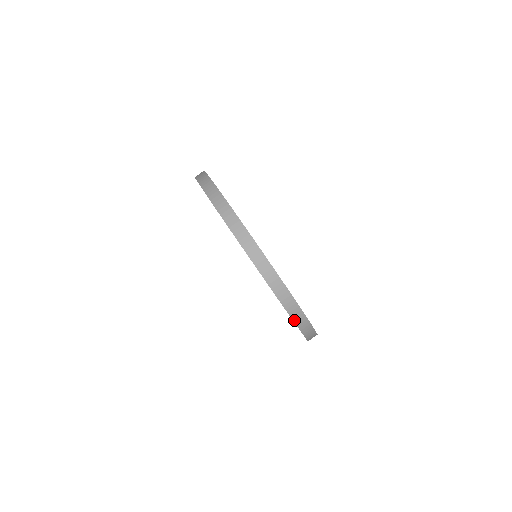
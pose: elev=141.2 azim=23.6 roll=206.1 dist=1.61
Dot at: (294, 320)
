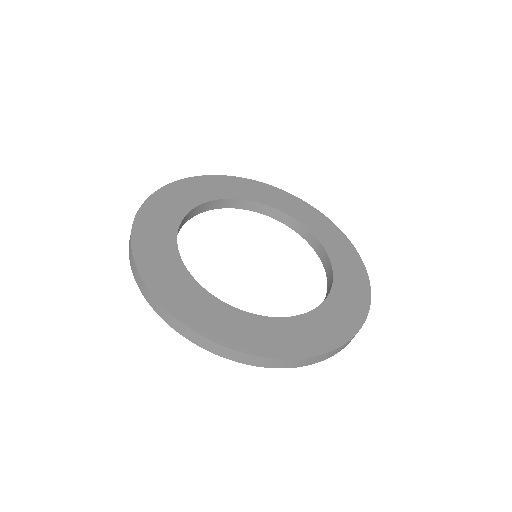
Dot at: (314, 363)
